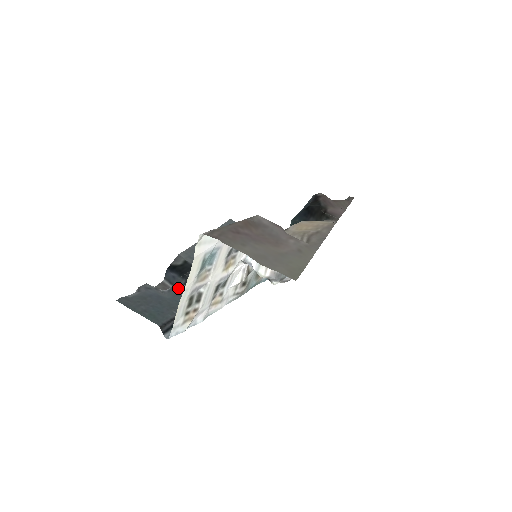
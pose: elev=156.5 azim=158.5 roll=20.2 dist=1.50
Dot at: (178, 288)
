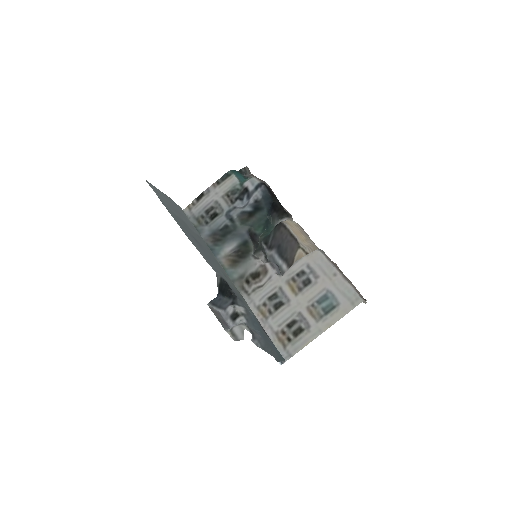
Dot at: (250, 315)
